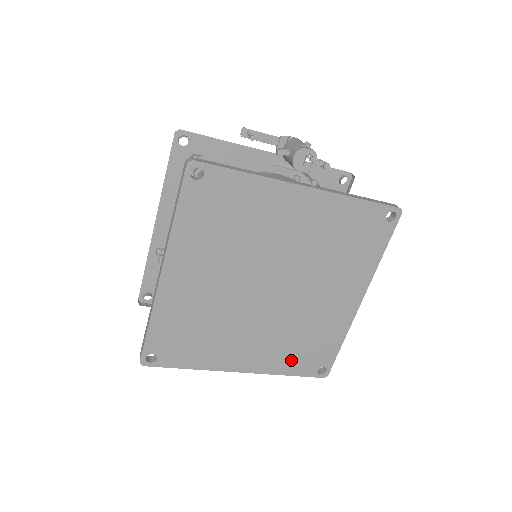
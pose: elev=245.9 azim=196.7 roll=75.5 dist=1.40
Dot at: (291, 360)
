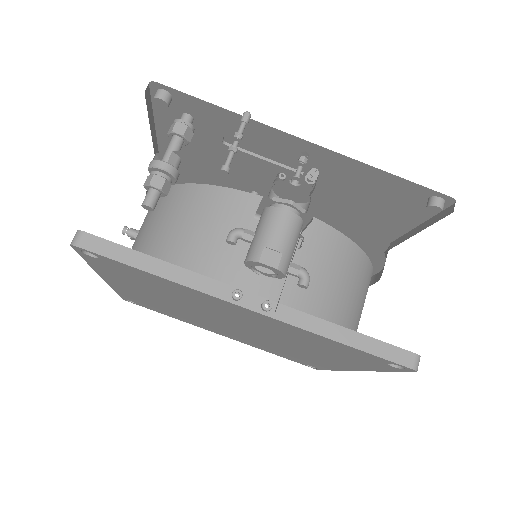
Dot at: (274, 352)
